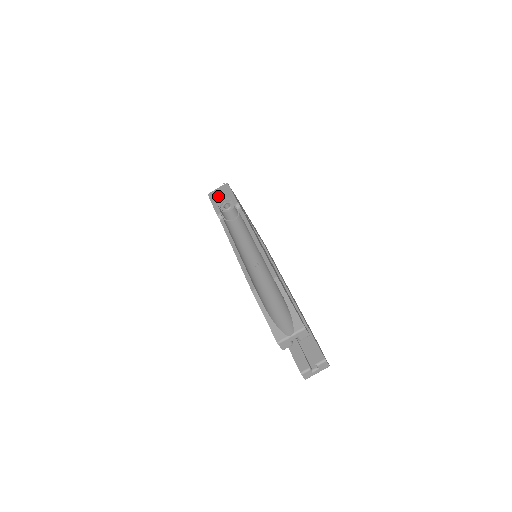
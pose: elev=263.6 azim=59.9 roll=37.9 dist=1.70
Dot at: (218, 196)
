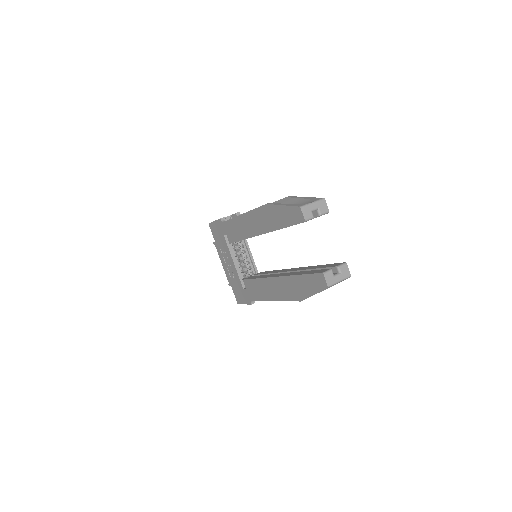
Dot at: occluded
